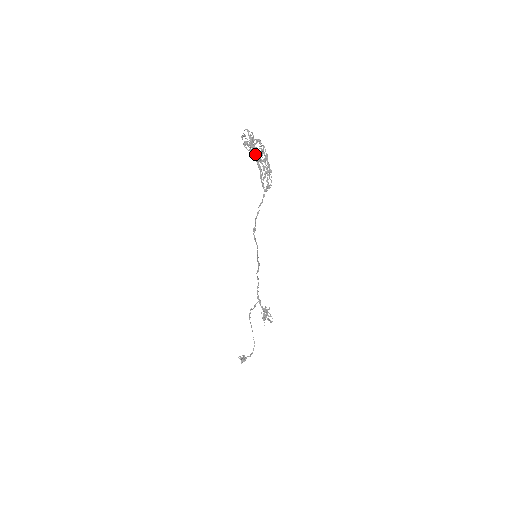
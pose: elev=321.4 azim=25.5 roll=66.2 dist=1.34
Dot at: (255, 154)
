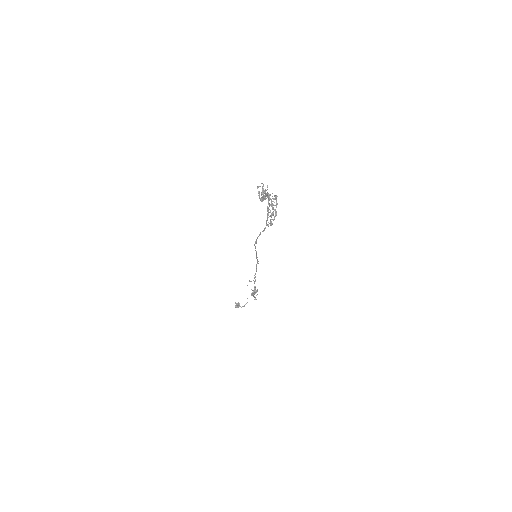
Dot at: occluded
